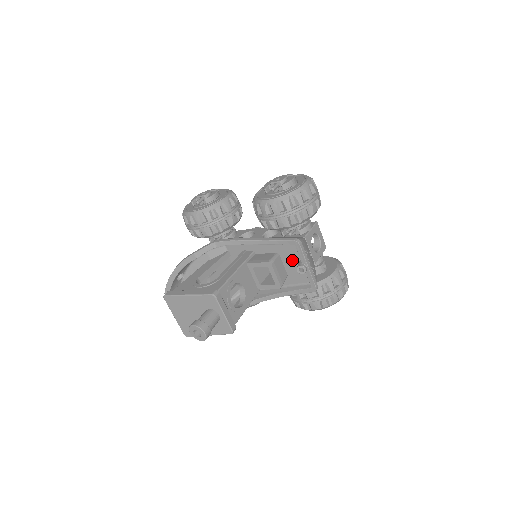
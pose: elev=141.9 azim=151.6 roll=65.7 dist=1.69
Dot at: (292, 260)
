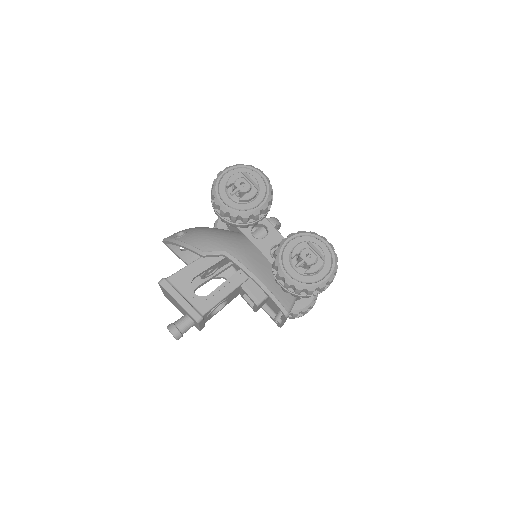
Dot at: occluded
